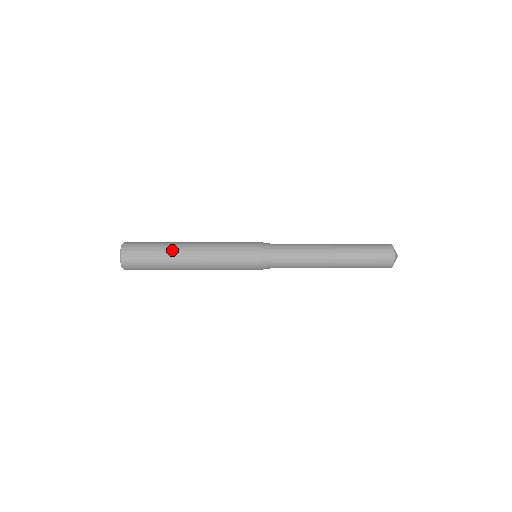
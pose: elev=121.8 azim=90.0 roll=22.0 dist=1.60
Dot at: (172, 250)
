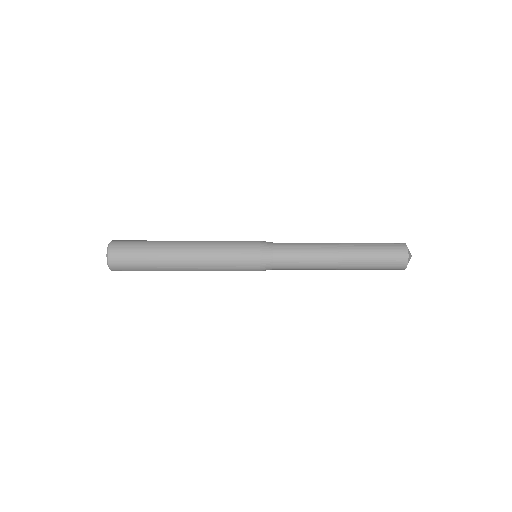
Dot at: (164, 247)
